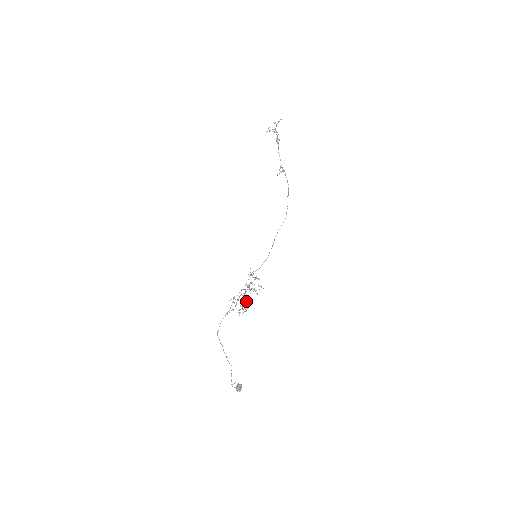
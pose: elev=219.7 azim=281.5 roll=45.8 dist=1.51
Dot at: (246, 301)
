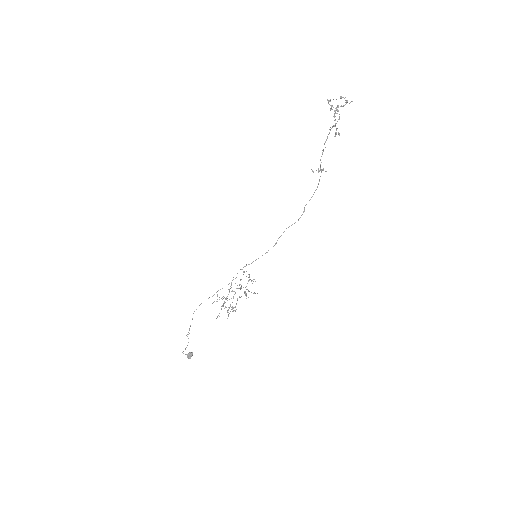
Dot at: occluded
